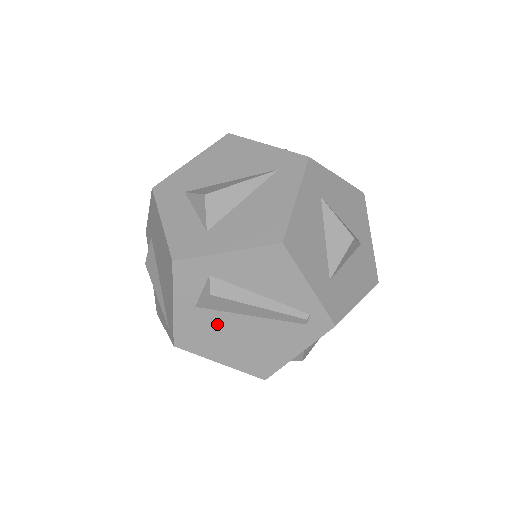
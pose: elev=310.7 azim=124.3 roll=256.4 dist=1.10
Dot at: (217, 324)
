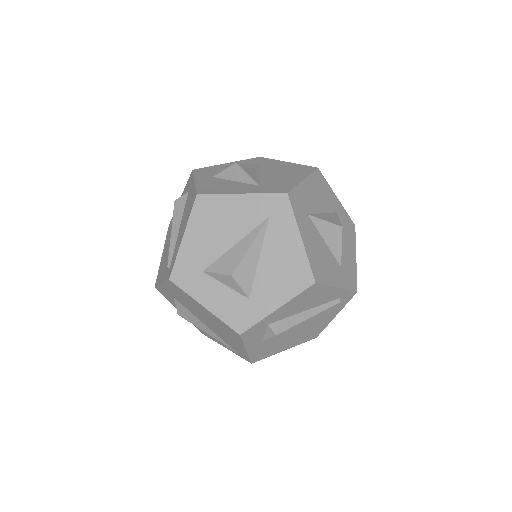
Dot at: (279, 338)
